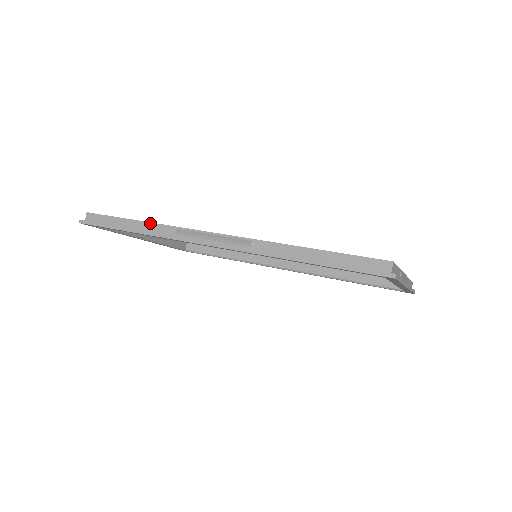
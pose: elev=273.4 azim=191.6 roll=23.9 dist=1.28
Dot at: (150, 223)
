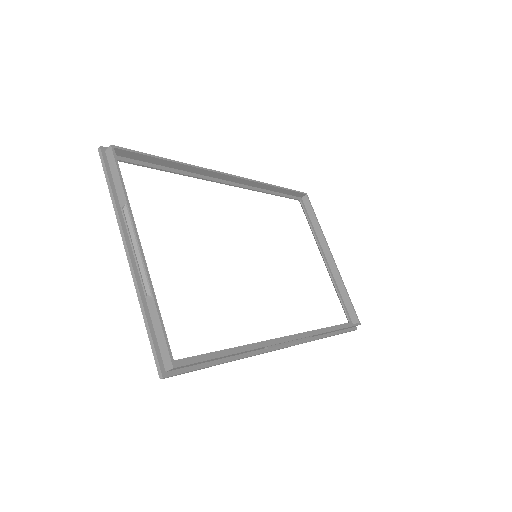
Dot at: occluded
